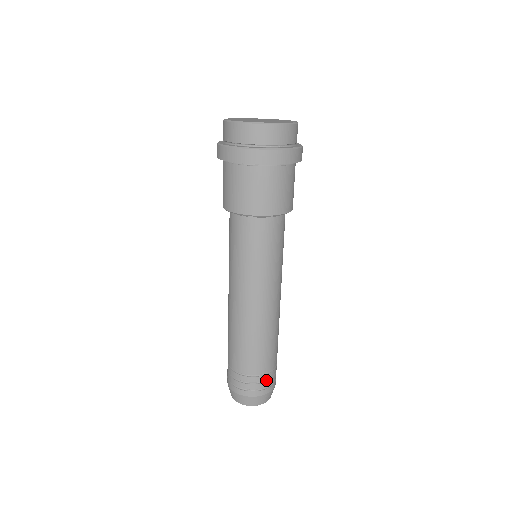
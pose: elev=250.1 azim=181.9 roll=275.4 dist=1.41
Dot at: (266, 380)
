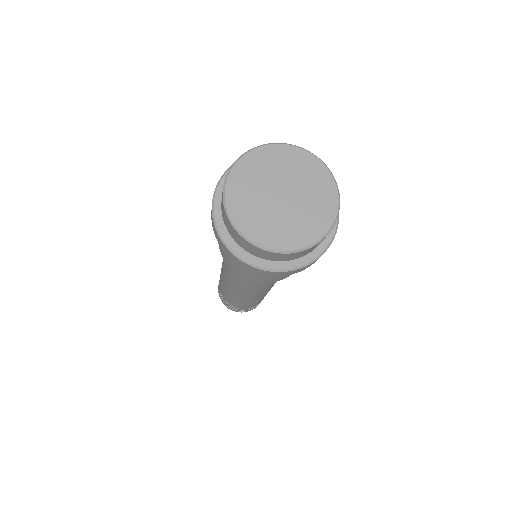
Dot at: (235, 308)
